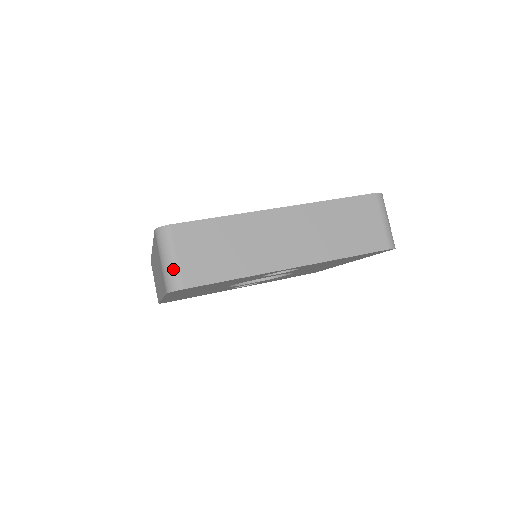
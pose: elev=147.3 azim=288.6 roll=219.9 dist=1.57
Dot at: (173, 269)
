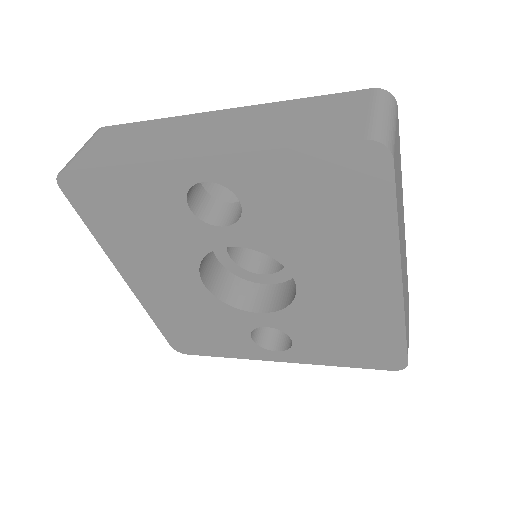
Dot at: (73, 157)
